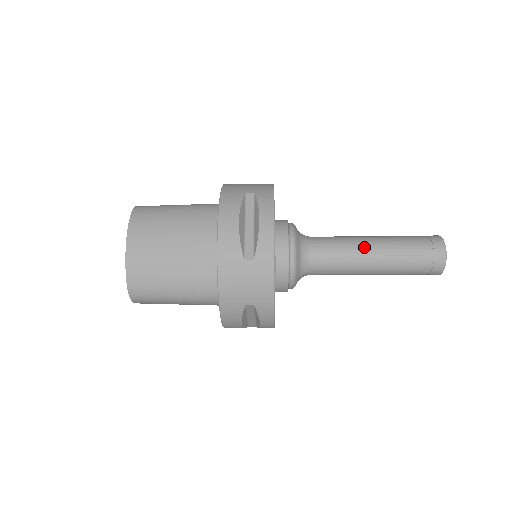
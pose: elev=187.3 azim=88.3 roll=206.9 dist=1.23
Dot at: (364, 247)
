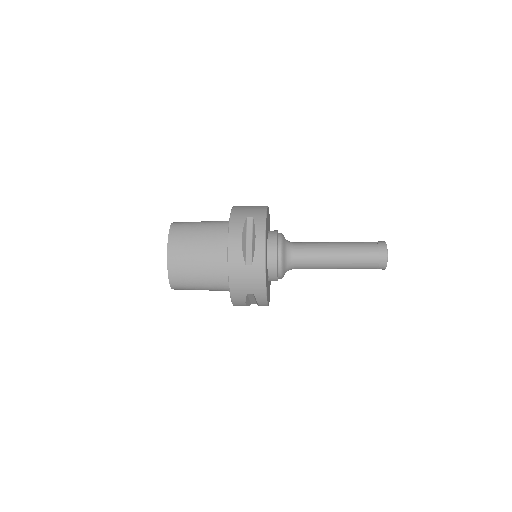
Dot at: (330, 251)
